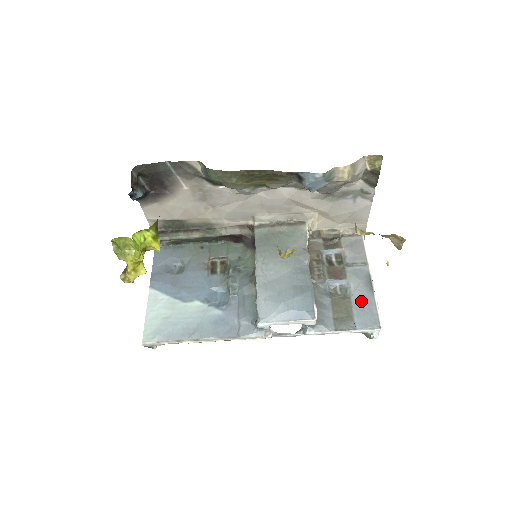
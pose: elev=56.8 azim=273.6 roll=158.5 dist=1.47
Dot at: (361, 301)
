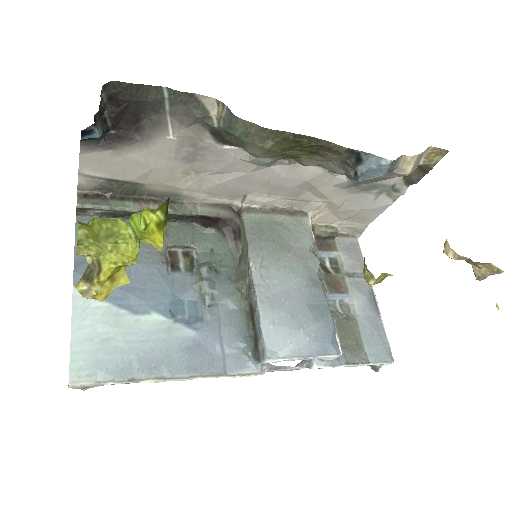
Dot at: (369, 324)
